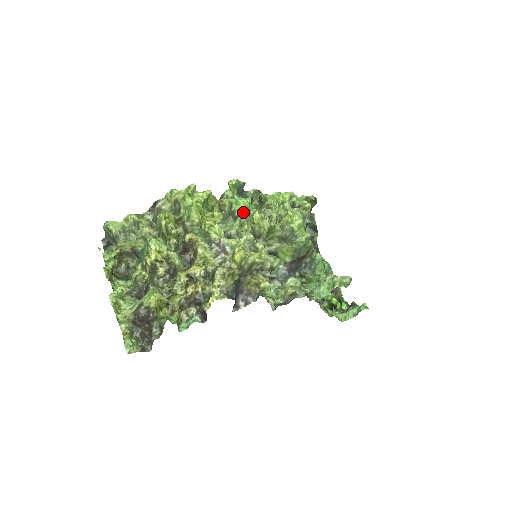
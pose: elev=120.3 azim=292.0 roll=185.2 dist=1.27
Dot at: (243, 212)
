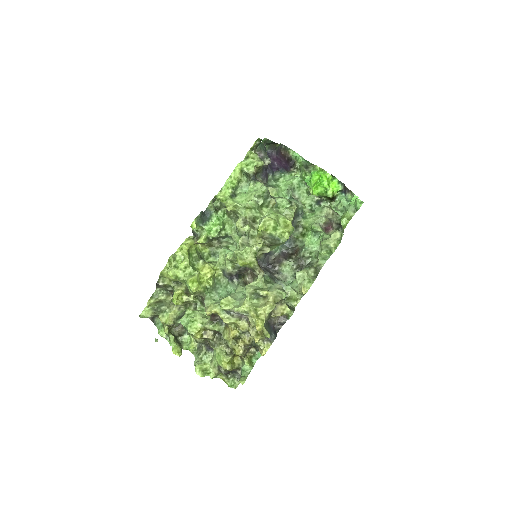
Dot at: (219, 231)
